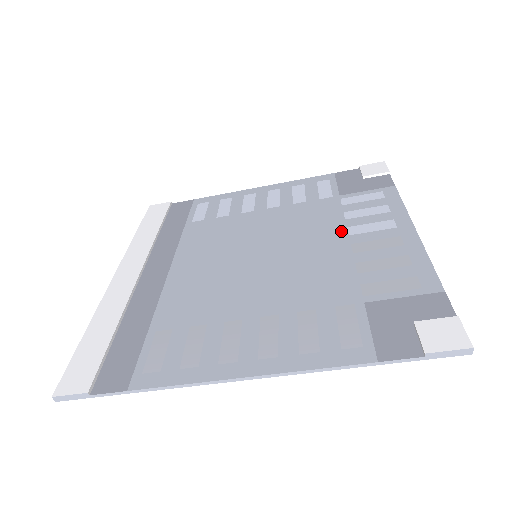
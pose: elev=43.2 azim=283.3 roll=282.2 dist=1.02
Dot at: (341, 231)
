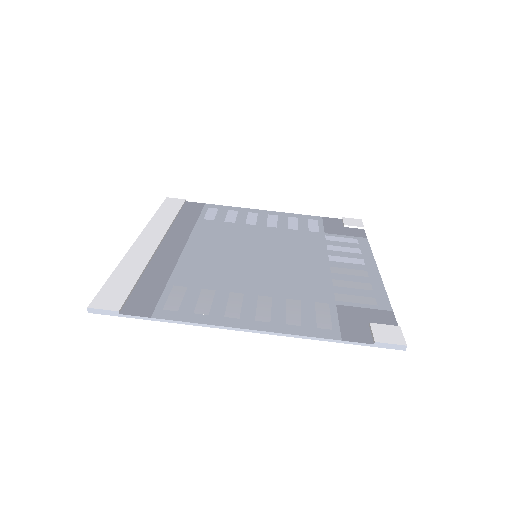
Dot at: (324, 256)
